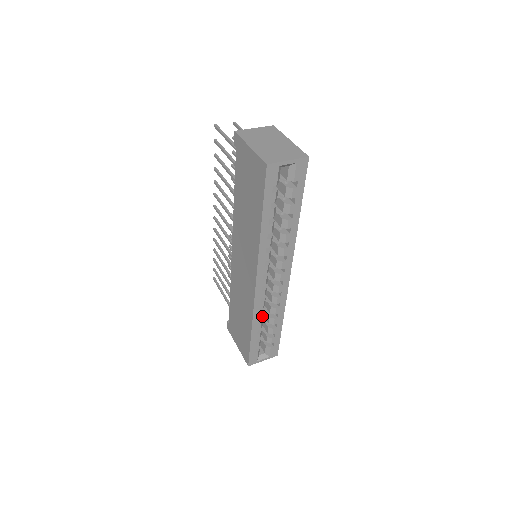
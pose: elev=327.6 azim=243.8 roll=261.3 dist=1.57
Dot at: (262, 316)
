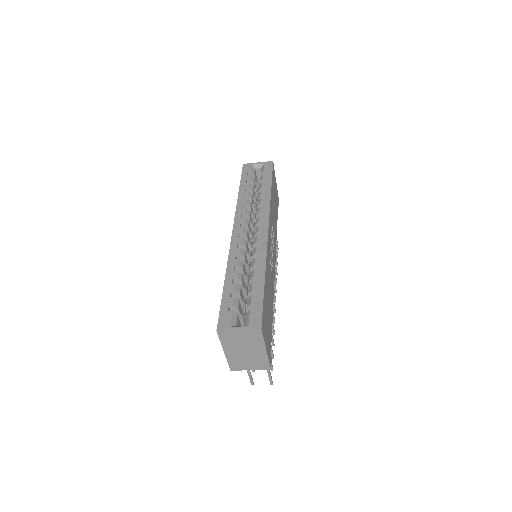
Dot at: (239, 264)
